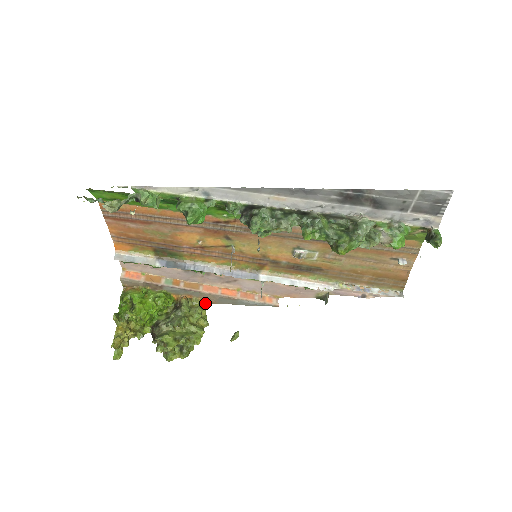
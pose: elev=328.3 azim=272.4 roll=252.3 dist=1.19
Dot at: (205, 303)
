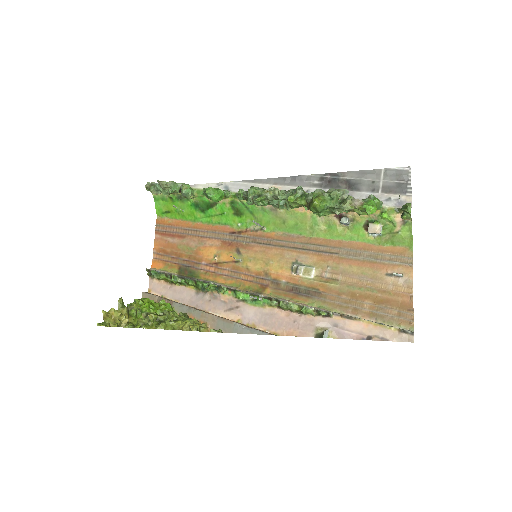
Dot at: (203, 323)
